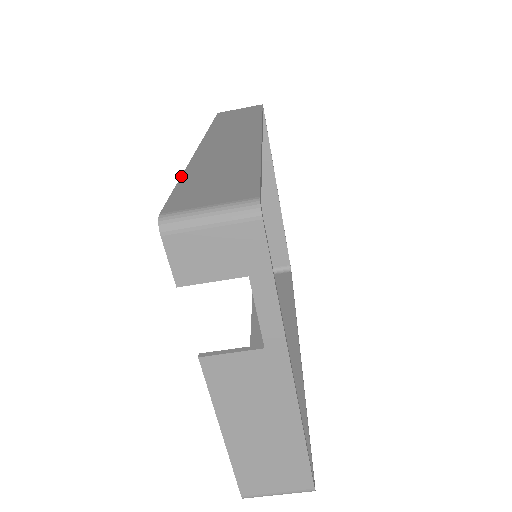
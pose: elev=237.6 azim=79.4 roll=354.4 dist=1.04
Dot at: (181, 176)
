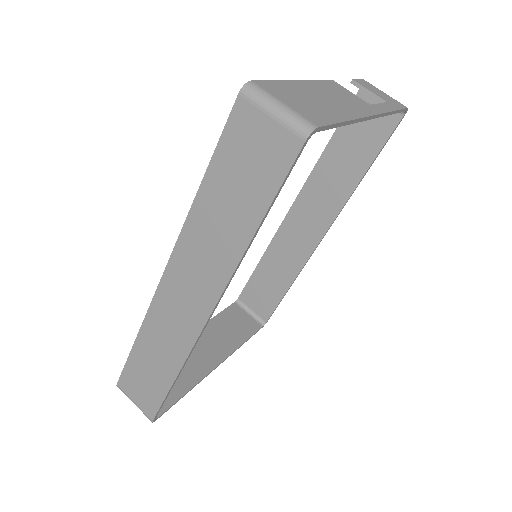
Dot at: (329, 144)
